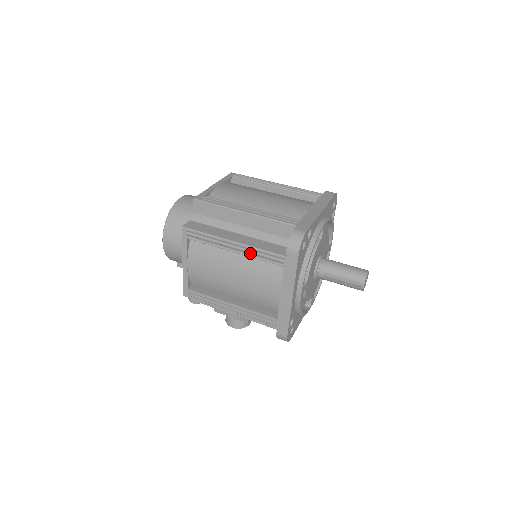
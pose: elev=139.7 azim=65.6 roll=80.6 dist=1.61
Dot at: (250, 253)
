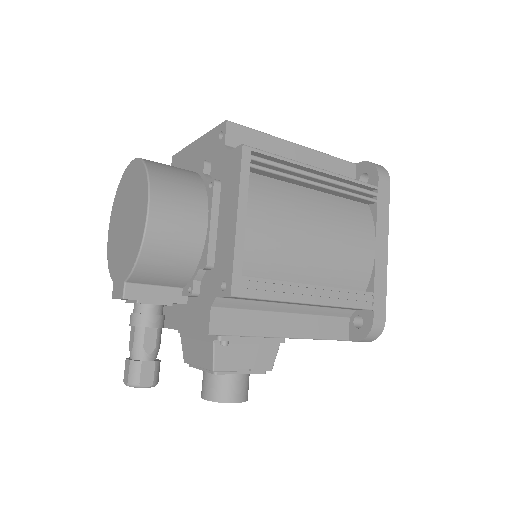
Dot at: (336, 188)
